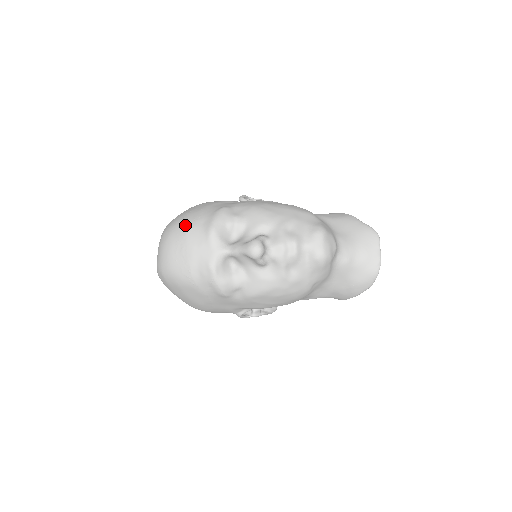
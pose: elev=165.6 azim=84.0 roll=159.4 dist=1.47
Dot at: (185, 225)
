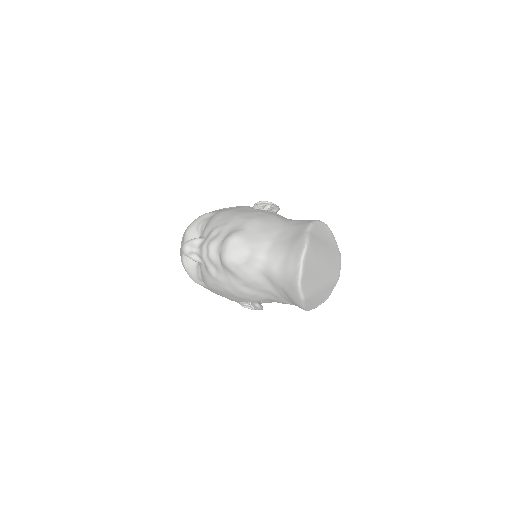
Dot at: occluded
